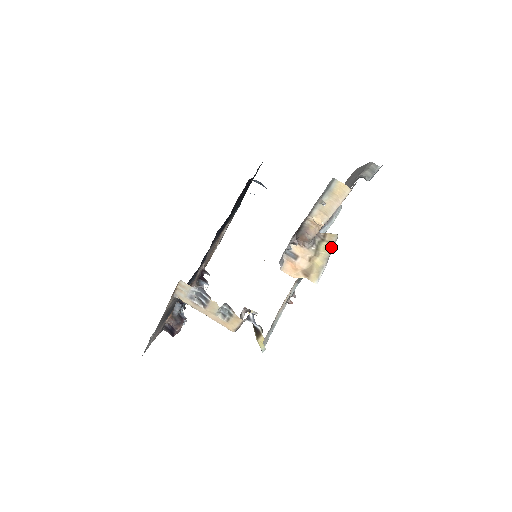
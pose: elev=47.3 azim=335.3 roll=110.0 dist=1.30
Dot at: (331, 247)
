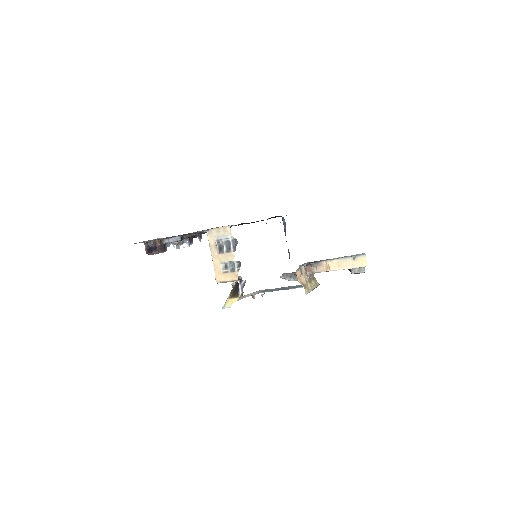
Dot at: (316, 286)
